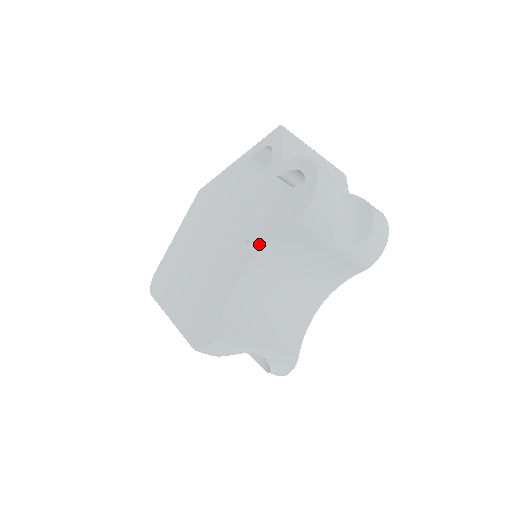
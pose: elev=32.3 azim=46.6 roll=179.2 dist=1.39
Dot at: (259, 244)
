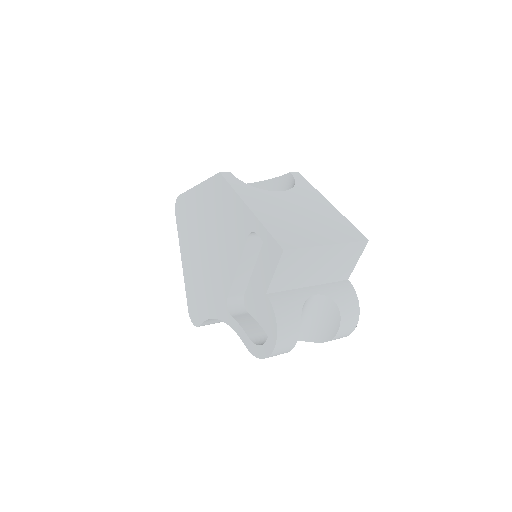
Dot at: (231, 323)
